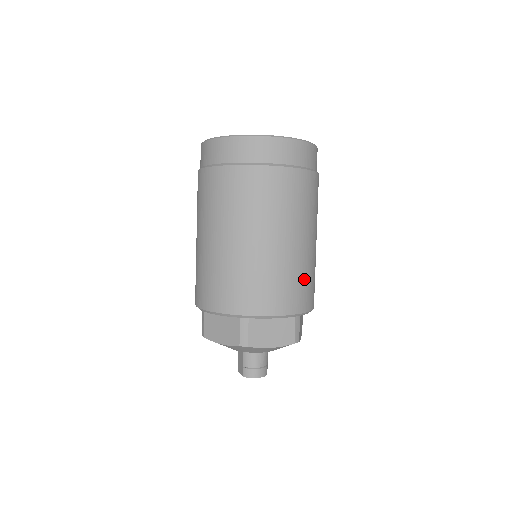
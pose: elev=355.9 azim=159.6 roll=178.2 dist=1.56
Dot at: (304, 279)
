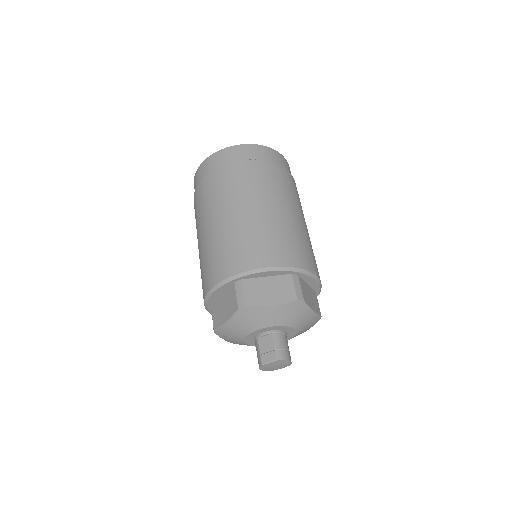
Dot at: occluded
